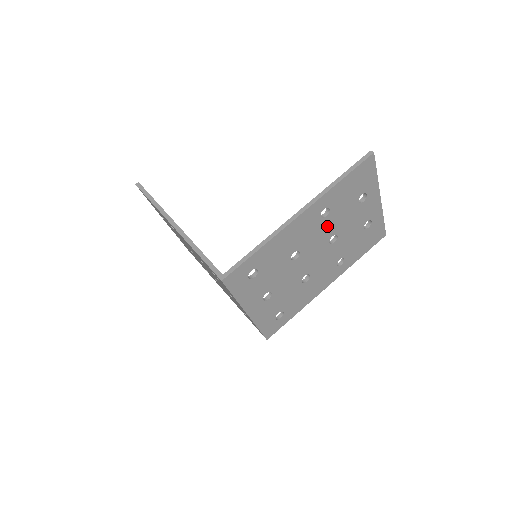
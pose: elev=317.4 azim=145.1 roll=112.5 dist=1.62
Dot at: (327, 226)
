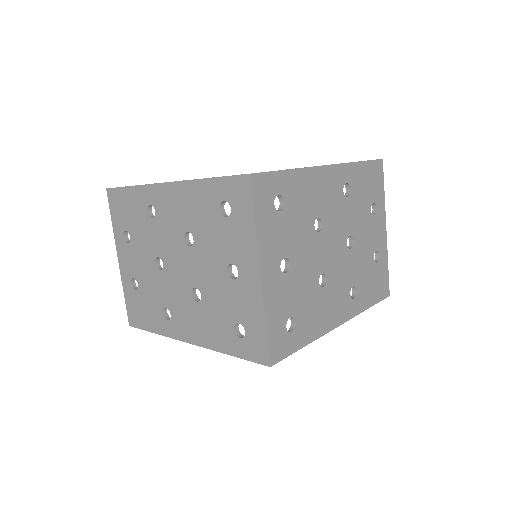
Dot at: (347, 213)
